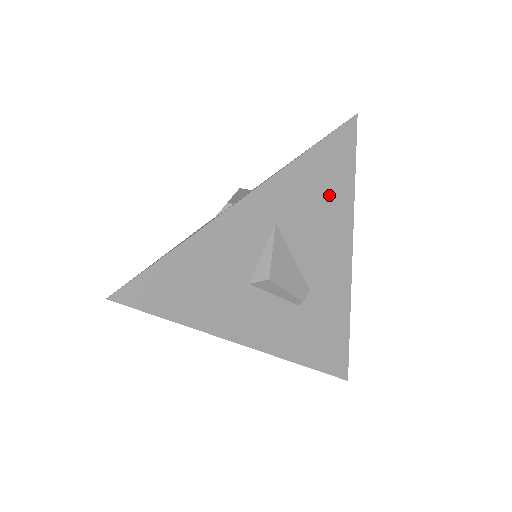
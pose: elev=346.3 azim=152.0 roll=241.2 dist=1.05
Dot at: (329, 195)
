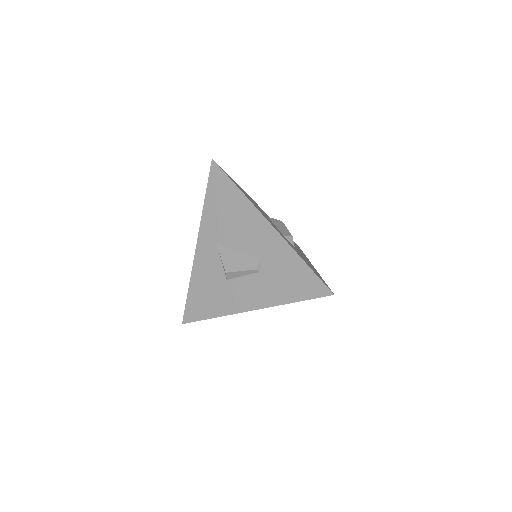
Dot at: (230, 207)
